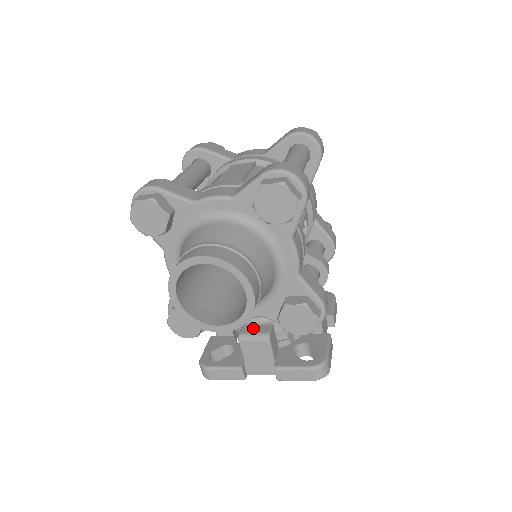
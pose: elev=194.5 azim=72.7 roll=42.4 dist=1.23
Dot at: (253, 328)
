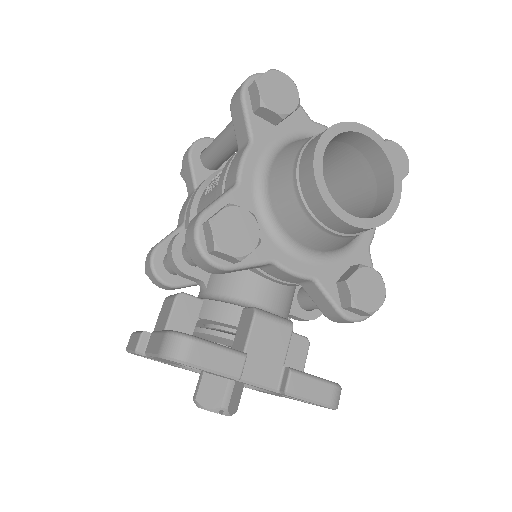
Dot at: occluded
